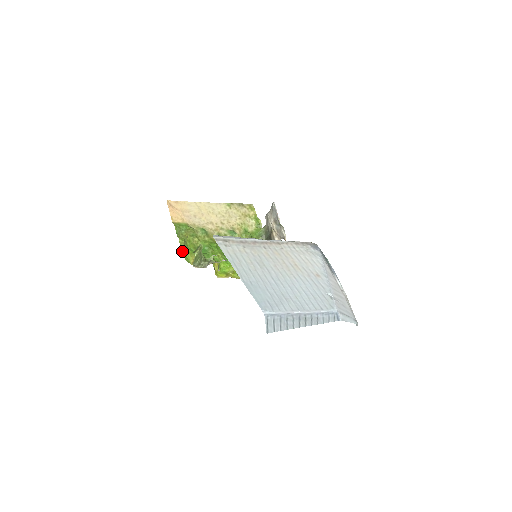
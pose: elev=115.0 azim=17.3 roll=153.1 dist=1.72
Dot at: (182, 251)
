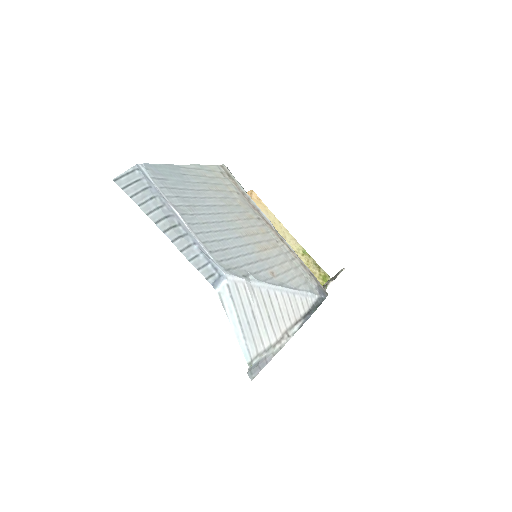
Dot at: occluded
